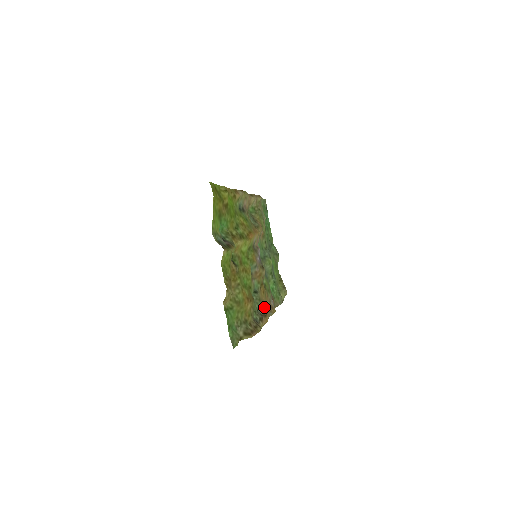
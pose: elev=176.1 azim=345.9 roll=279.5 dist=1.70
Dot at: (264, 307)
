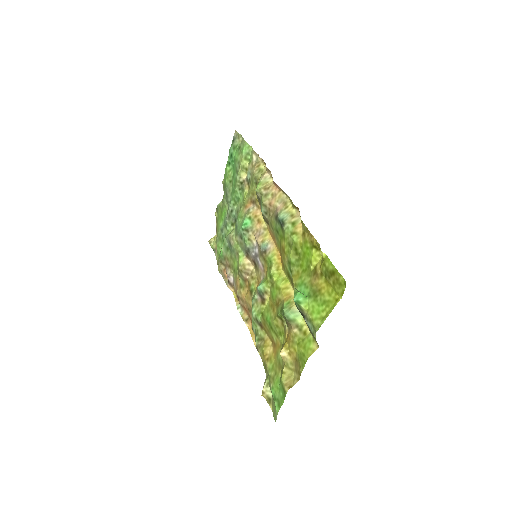
Dot at: (251, 315)
